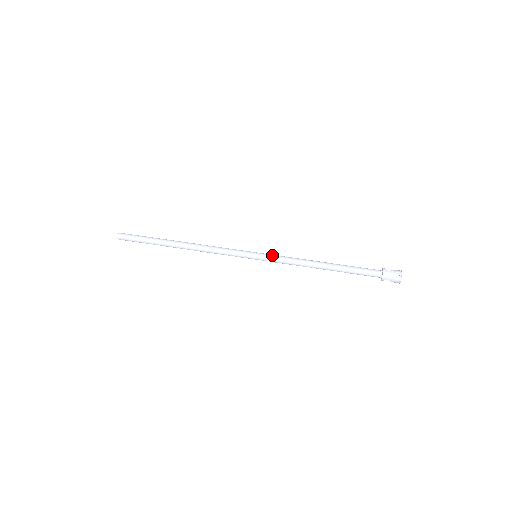
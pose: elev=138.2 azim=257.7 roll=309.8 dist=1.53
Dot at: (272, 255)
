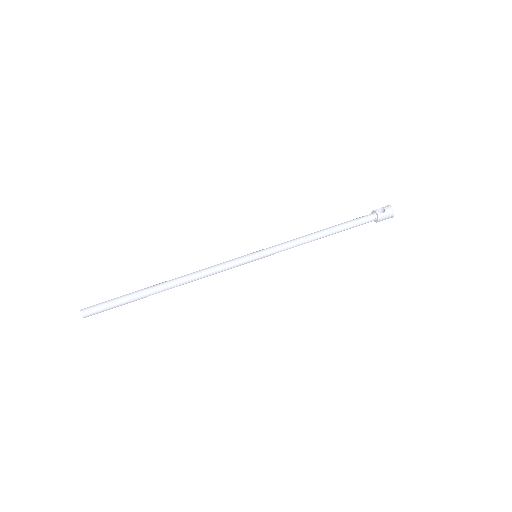
Dot at: (274, 249)
